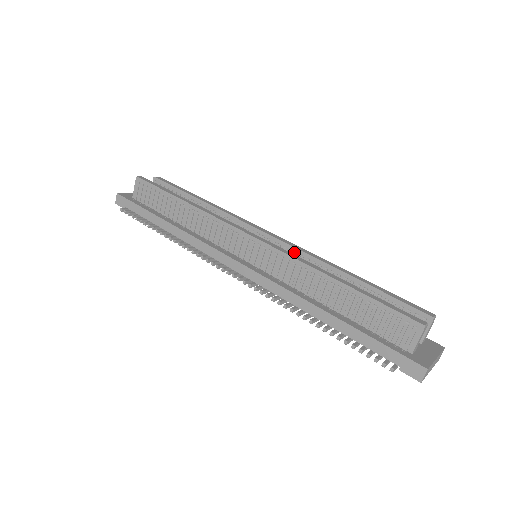
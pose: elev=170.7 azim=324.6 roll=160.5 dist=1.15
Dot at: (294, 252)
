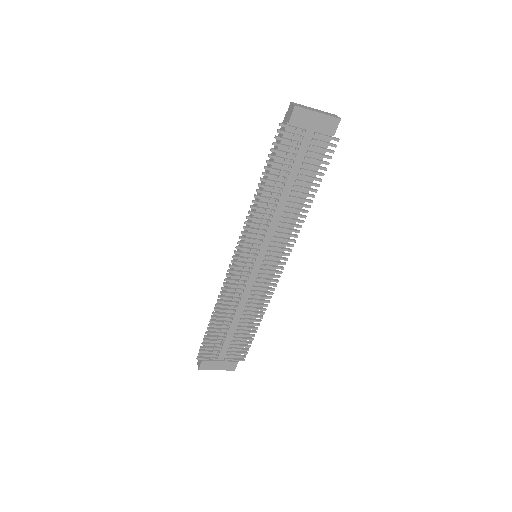
Dot at: occluded
